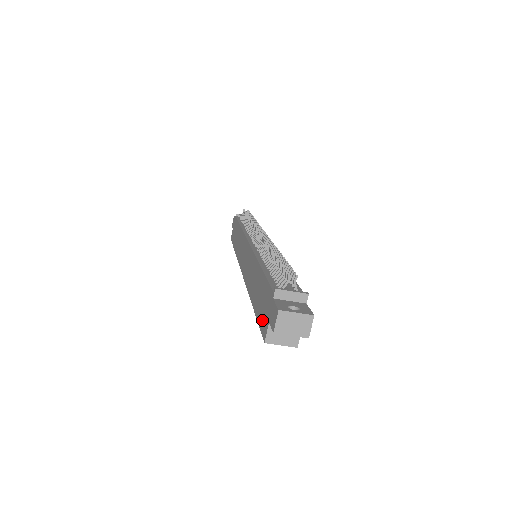
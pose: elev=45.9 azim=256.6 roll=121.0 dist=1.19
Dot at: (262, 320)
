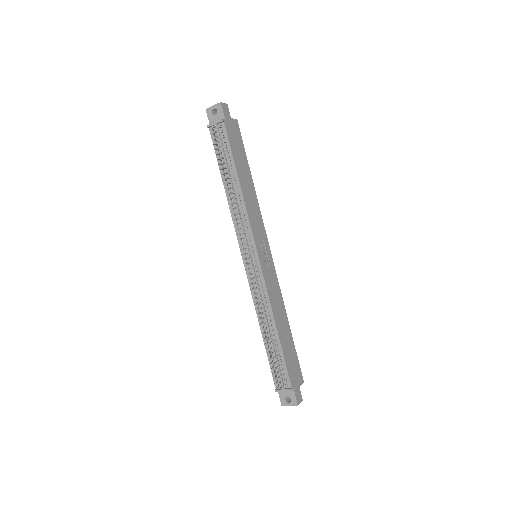
Dot at: occluded
